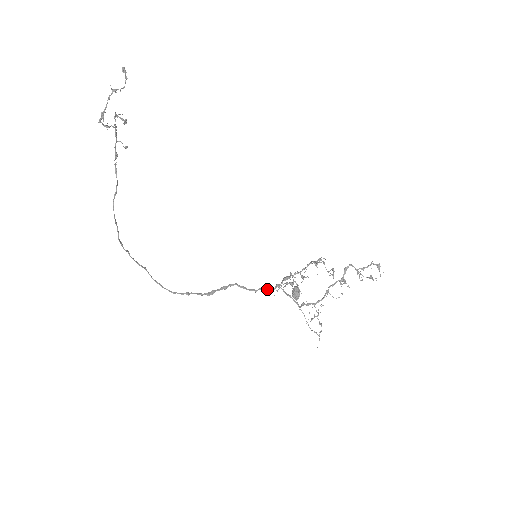
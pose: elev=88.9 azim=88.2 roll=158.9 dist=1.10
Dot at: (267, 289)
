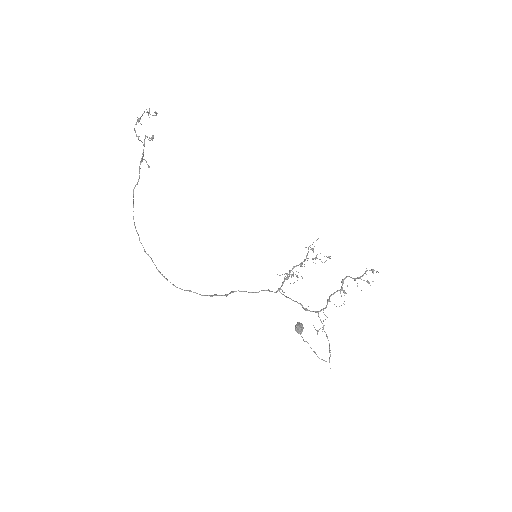
Dot at: (269, 291)
